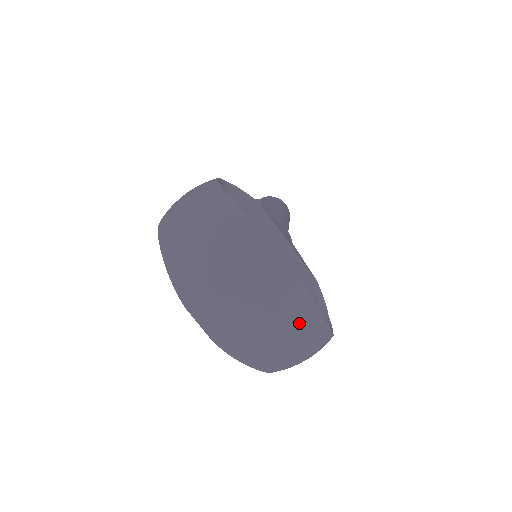
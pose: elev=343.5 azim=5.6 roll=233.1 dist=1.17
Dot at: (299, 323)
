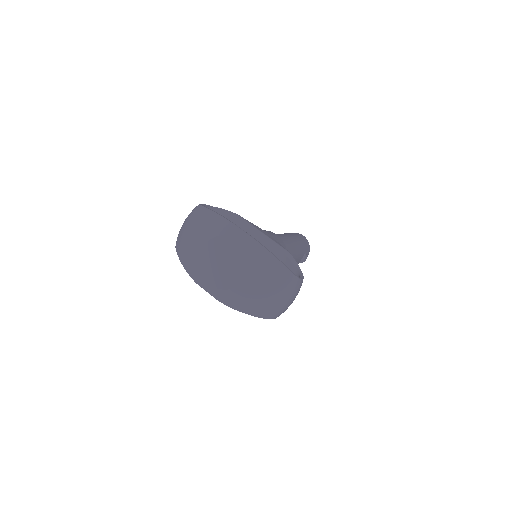
Dot at: (264, 269)
